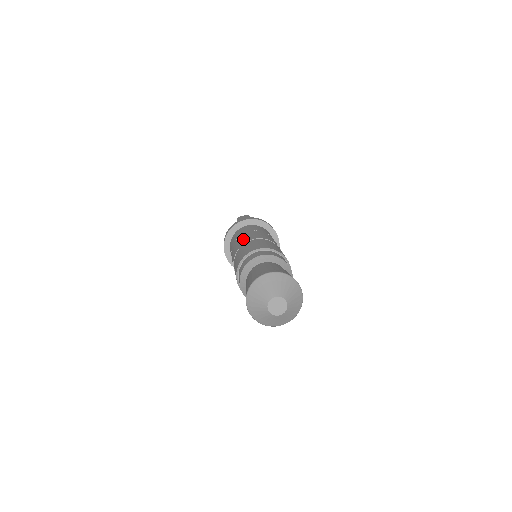
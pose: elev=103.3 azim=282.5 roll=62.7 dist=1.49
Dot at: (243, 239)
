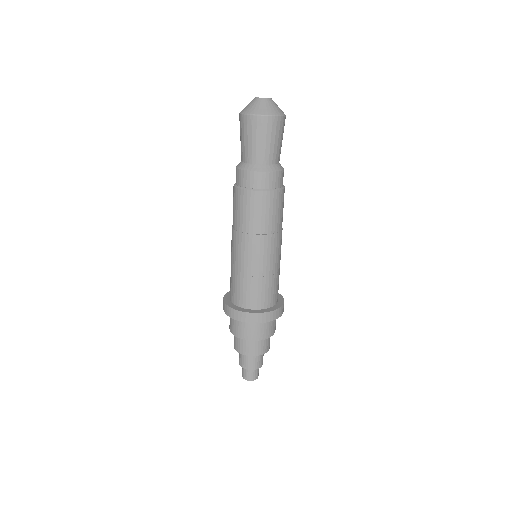
Dot at: occluded
